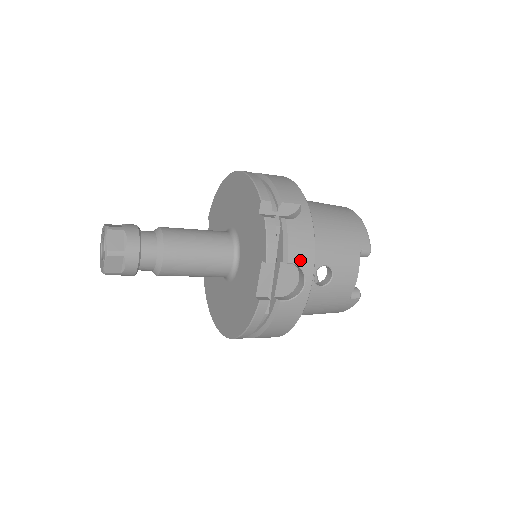
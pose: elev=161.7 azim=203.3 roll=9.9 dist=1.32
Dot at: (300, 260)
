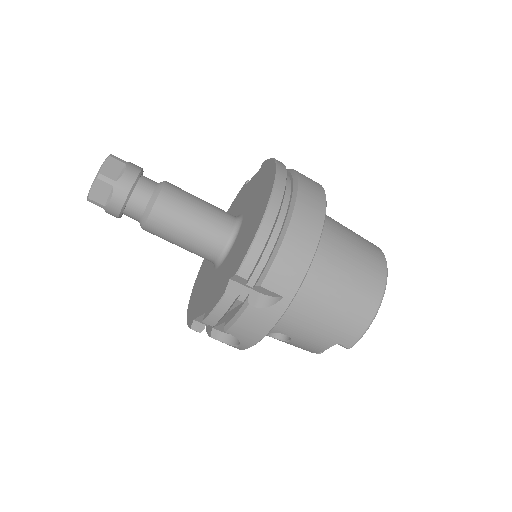
Dot at: (240, 336)
